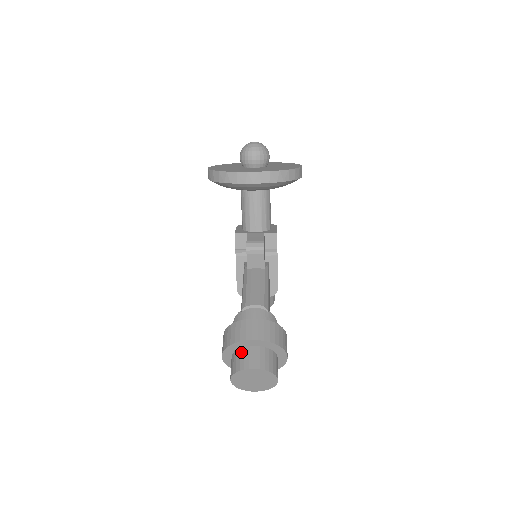
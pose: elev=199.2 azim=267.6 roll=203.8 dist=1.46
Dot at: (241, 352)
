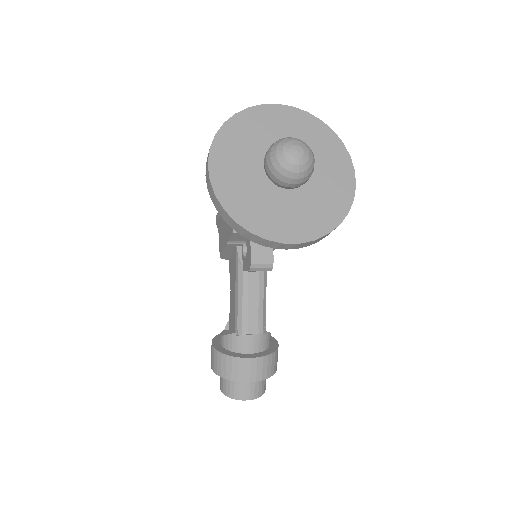
Dot at: occluded
